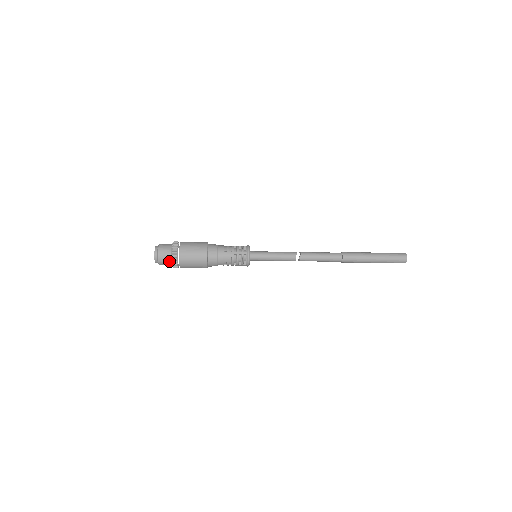
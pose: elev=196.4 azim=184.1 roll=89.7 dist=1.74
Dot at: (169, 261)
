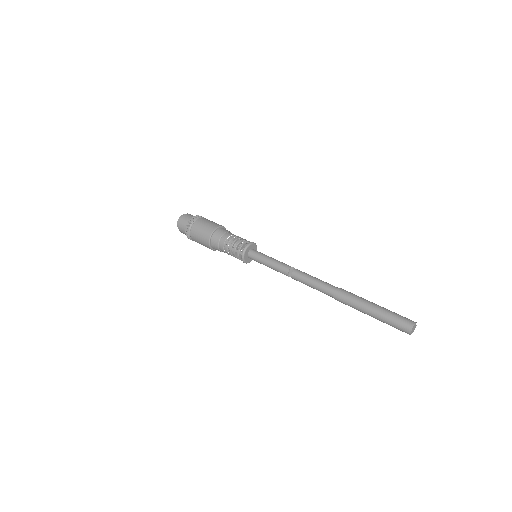
Dot at: (188, 221)
